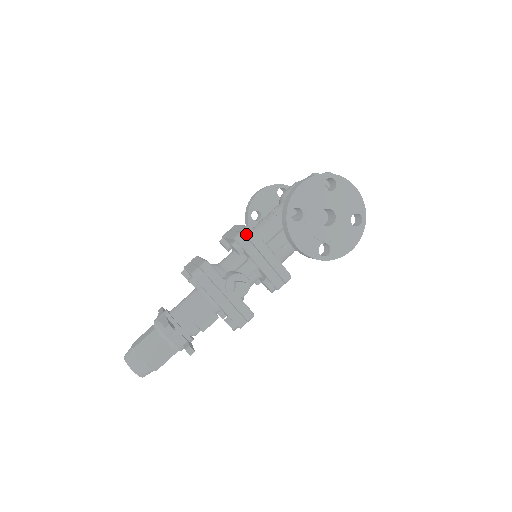
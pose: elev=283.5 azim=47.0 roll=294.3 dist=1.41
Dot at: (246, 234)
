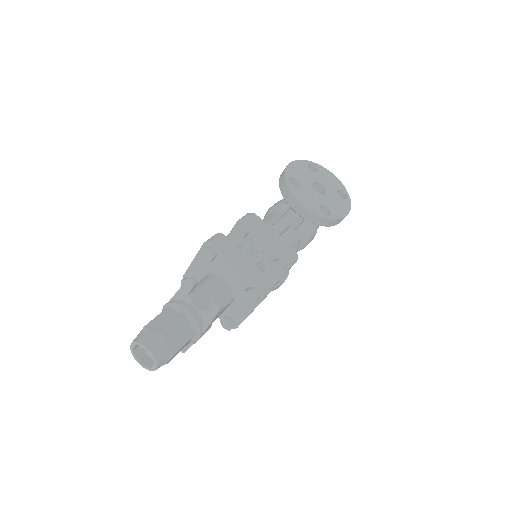
Dot at: (248, 216)
